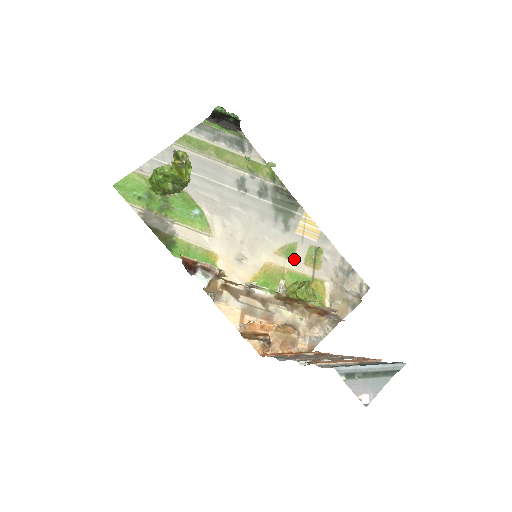
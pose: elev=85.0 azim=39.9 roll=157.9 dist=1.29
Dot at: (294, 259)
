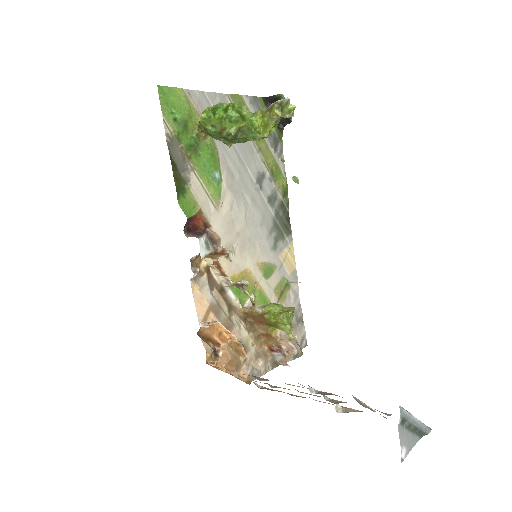
Dot at: (269, 280)
